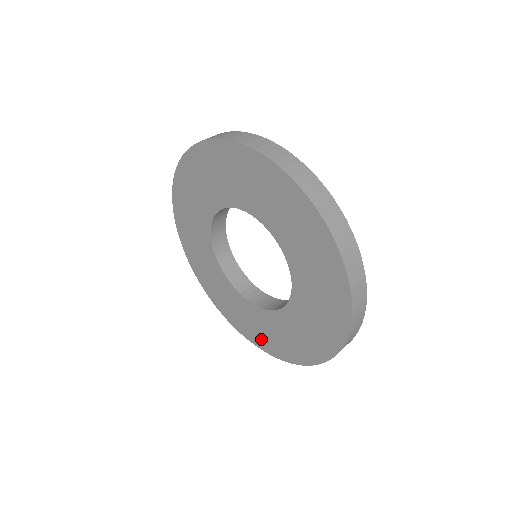
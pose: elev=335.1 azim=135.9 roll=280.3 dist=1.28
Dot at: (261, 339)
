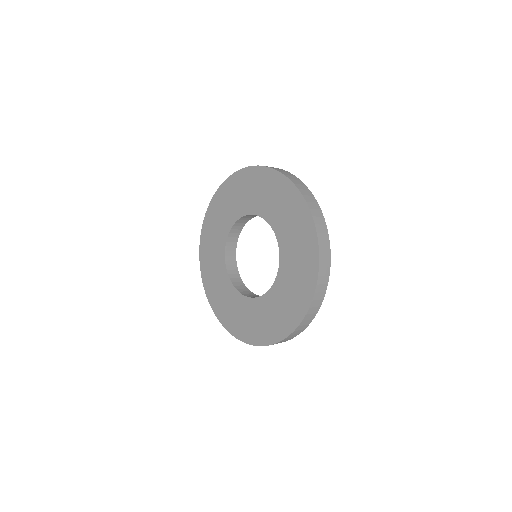
Dot at: (268, 331)
